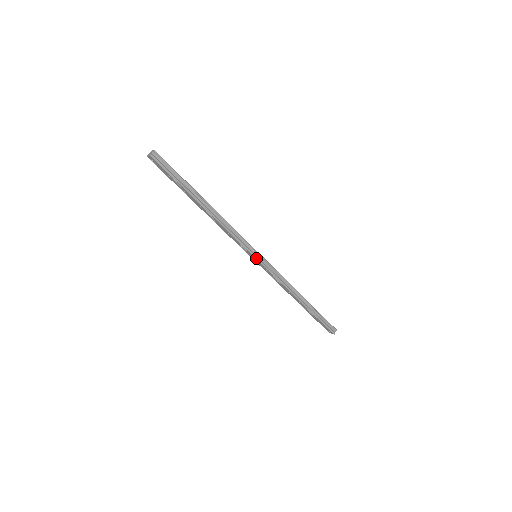
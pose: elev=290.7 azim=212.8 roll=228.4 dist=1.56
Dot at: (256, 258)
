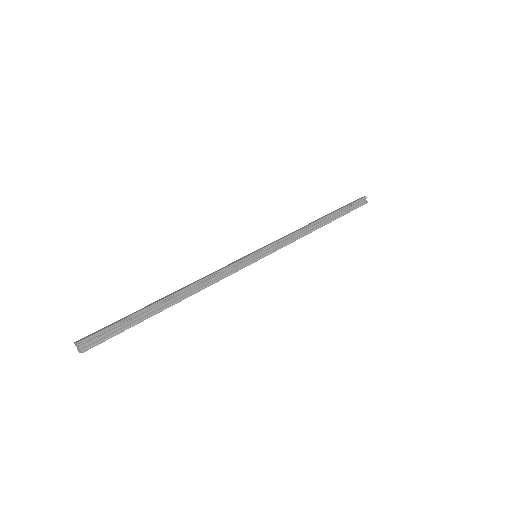
Dot at: occluded
